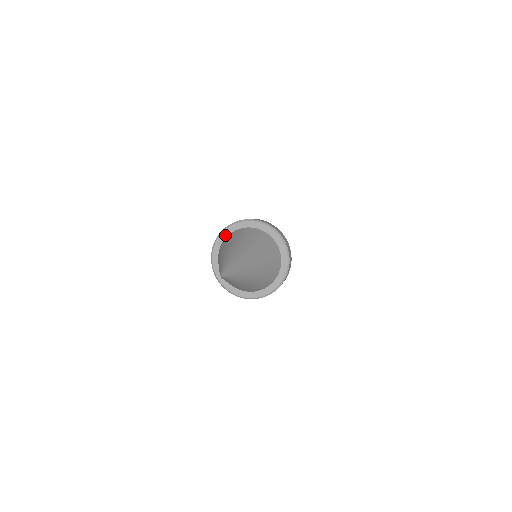
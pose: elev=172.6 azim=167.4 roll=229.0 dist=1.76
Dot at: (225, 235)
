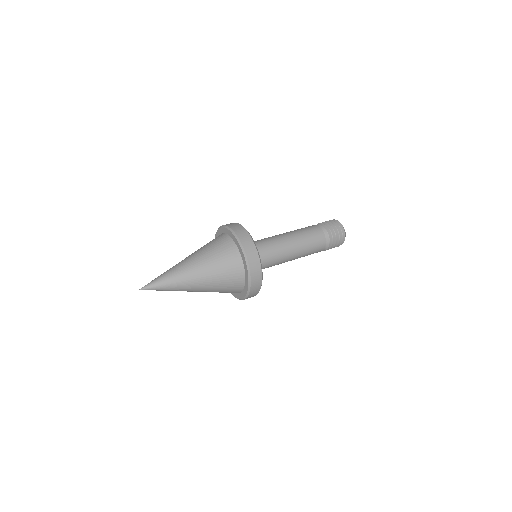
Dot at: (228, 233)
